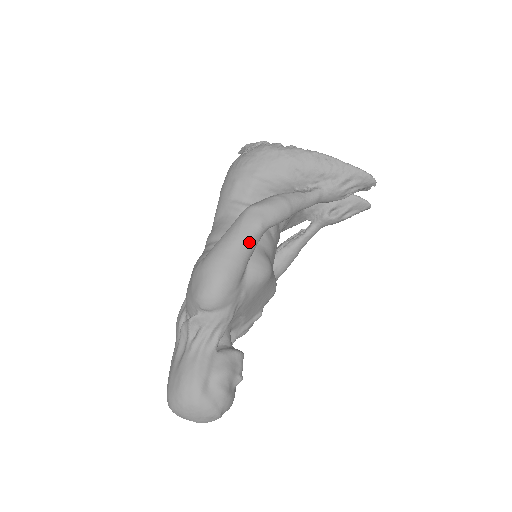
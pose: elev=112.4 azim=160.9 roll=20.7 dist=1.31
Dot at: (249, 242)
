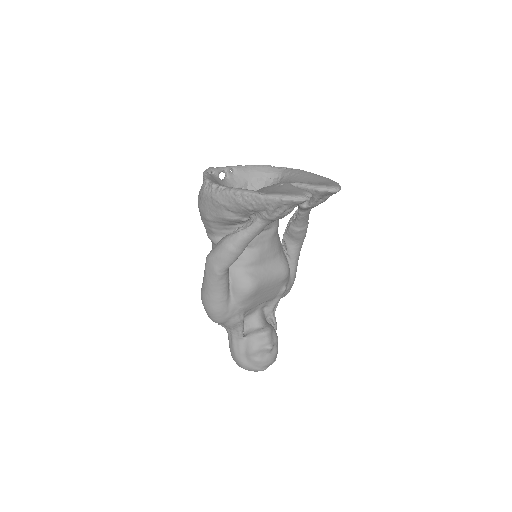
Dot at: (216, 286)
